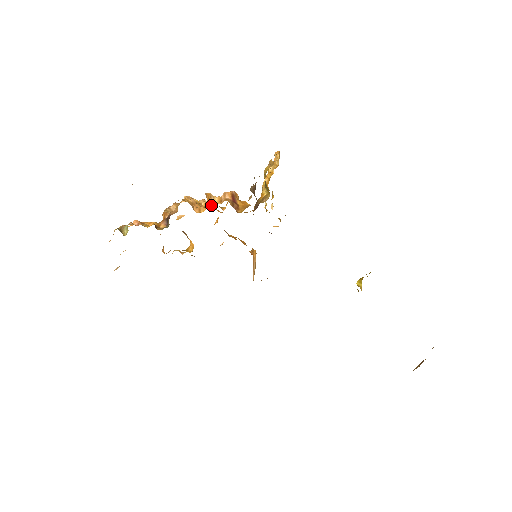
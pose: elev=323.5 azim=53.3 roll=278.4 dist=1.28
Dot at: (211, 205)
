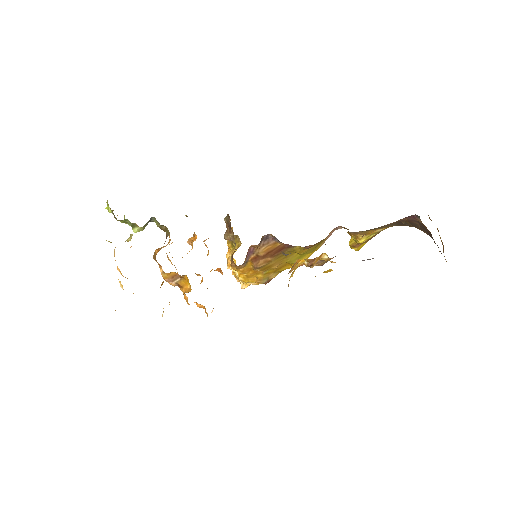
Dot at: occluded
